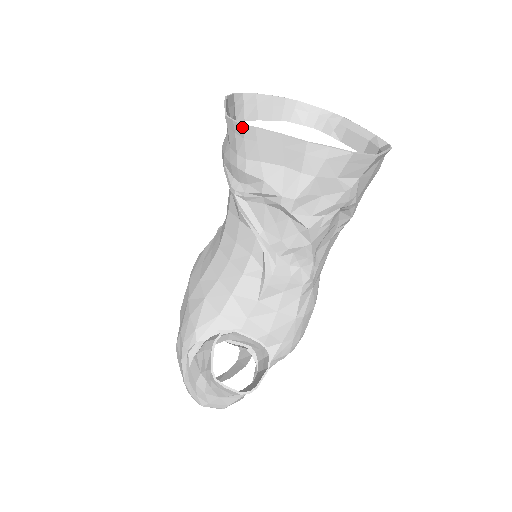
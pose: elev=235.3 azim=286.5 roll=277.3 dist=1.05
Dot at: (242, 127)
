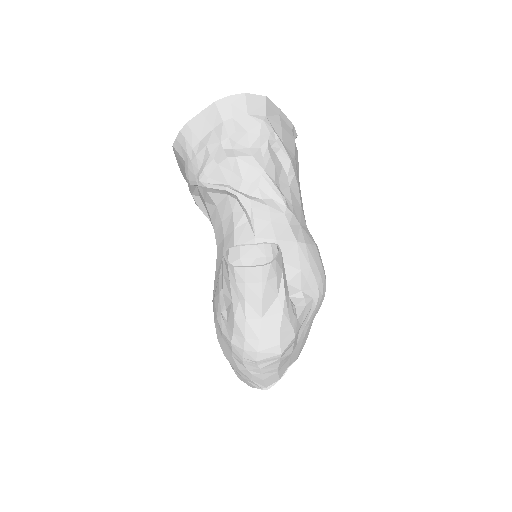
Dot at: (180, 132)
